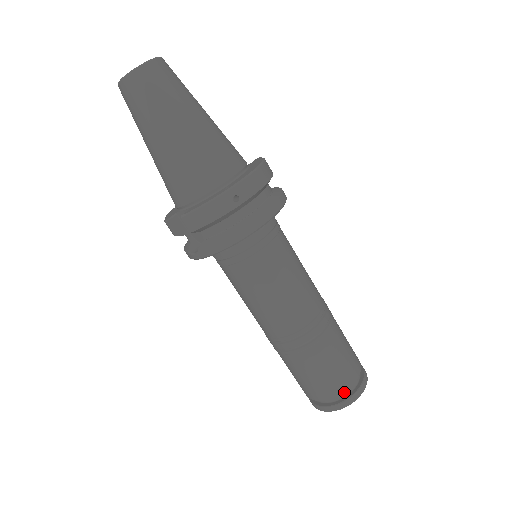
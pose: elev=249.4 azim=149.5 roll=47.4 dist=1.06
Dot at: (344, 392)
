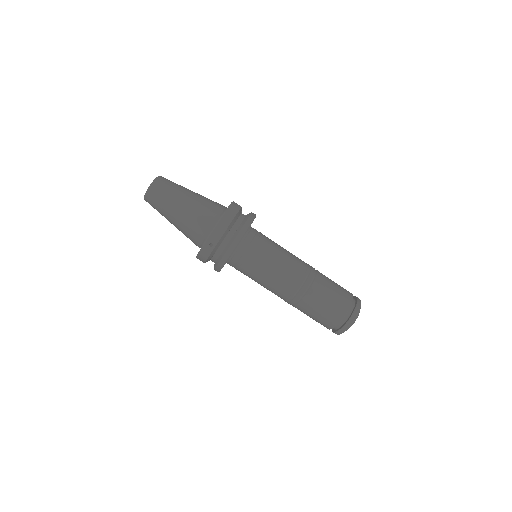
Dot at: (337, 324)
